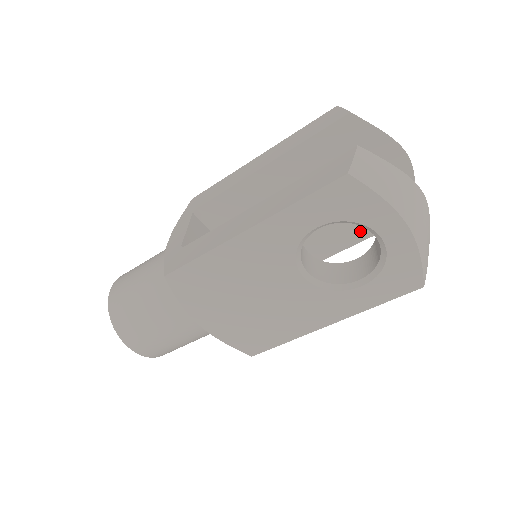
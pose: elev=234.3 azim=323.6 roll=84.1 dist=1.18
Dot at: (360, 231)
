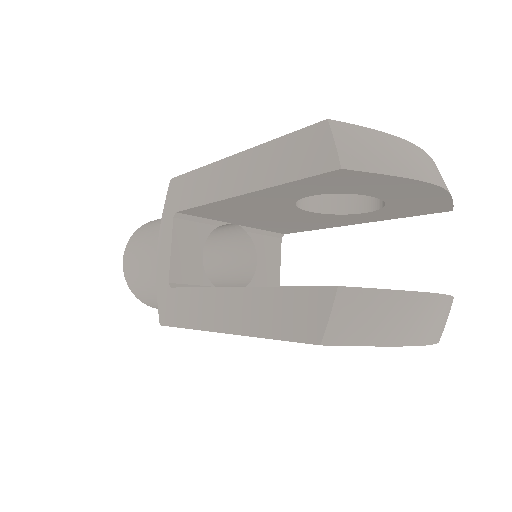
Dot at: (381, 217)
